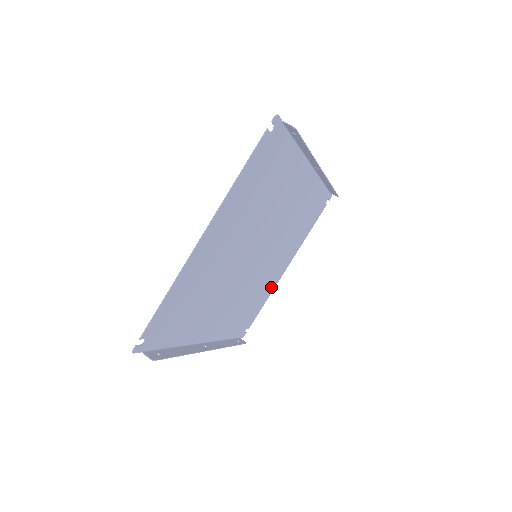
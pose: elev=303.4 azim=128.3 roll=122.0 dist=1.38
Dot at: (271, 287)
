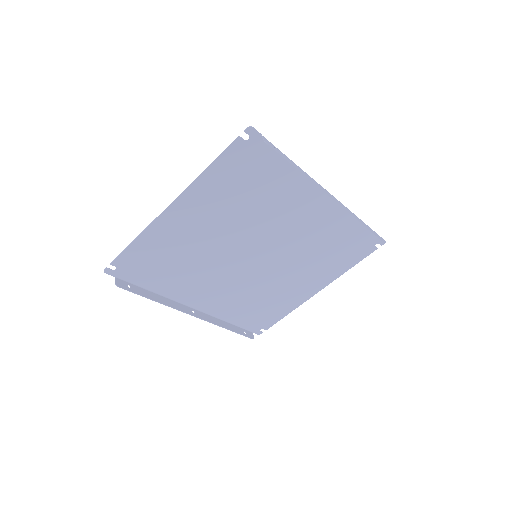
Dot at: (294, 302)
